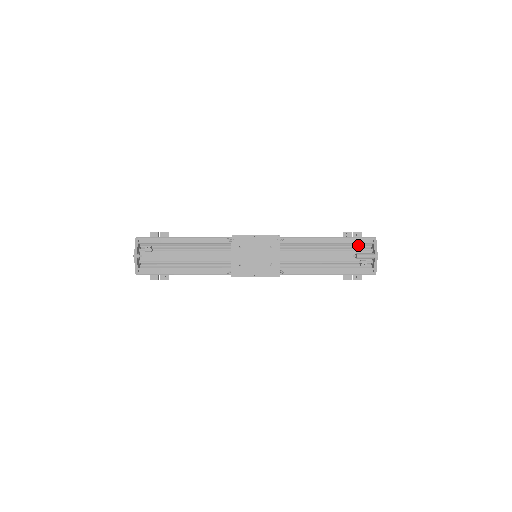
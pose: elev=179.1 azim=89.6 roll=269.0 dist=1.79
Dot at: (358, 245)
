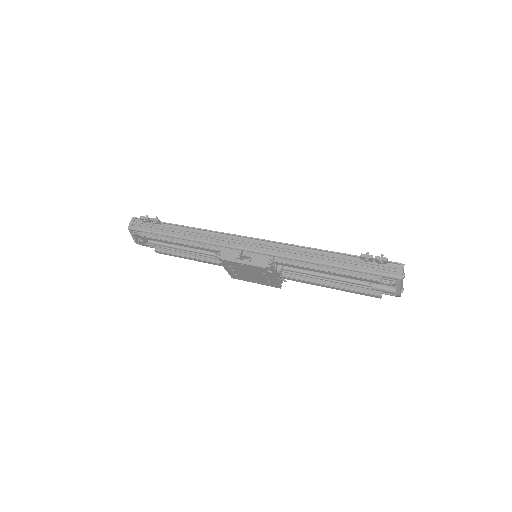
Dot at: occluded
